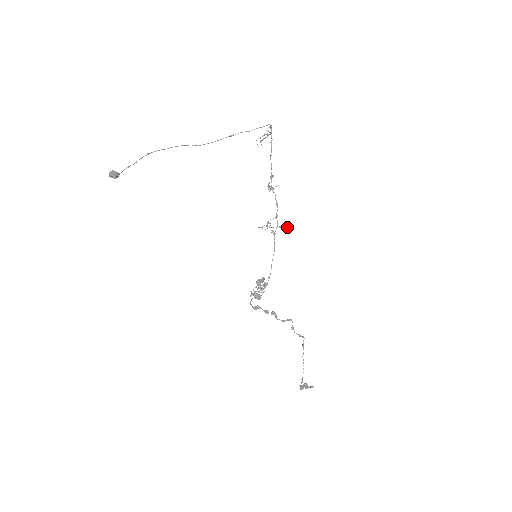
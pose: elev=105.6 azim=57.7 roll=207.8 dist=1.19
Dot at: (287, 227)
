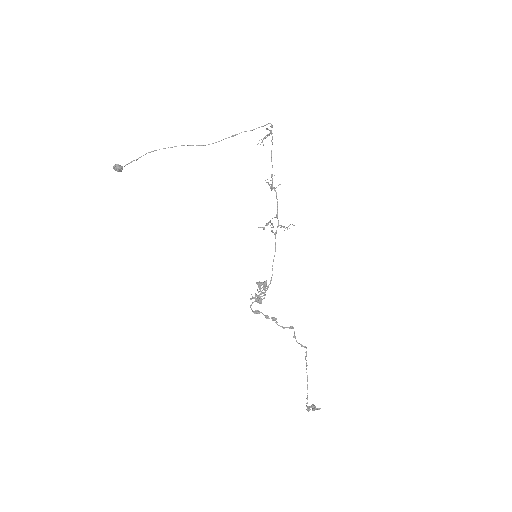
Dot at: (288, 226)
